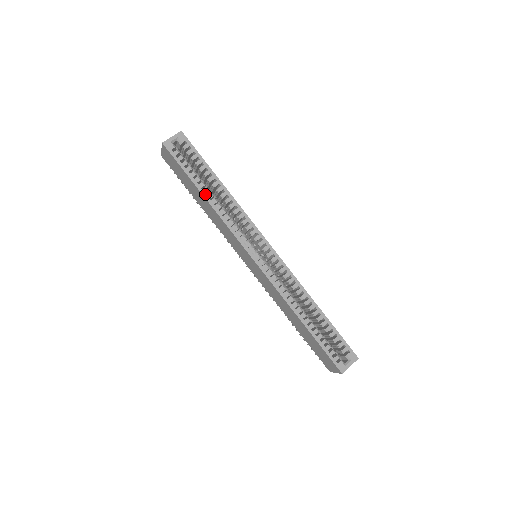
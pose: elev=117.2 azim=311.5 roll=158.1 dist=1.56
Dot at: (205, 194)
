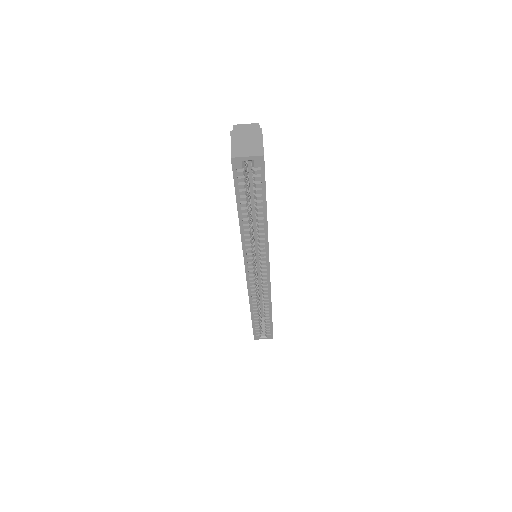
Dot at: (242, 219)
